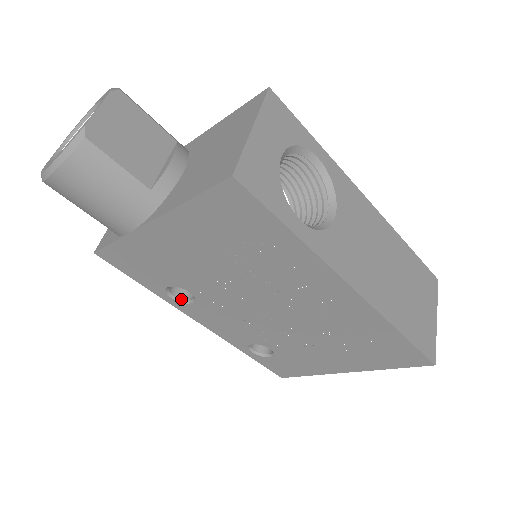
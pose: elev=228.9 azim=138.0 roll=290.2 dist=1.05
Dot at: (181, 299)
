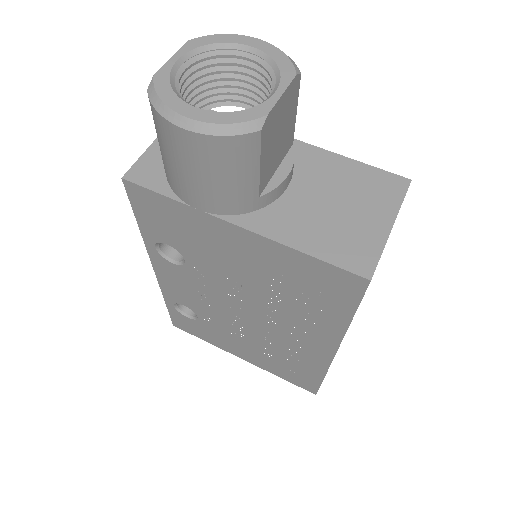
Dot at: (163, 252)
